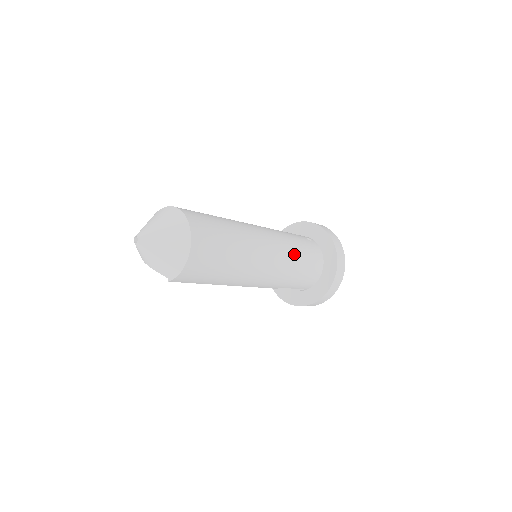
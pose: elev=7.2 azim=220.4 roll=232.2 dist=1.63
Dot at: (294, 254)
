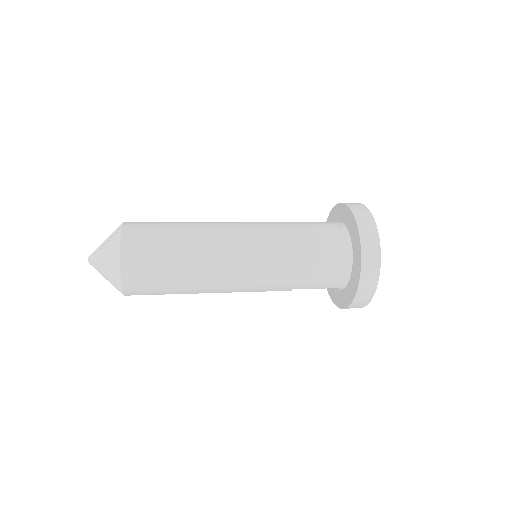
Dot at: (290, 249)
